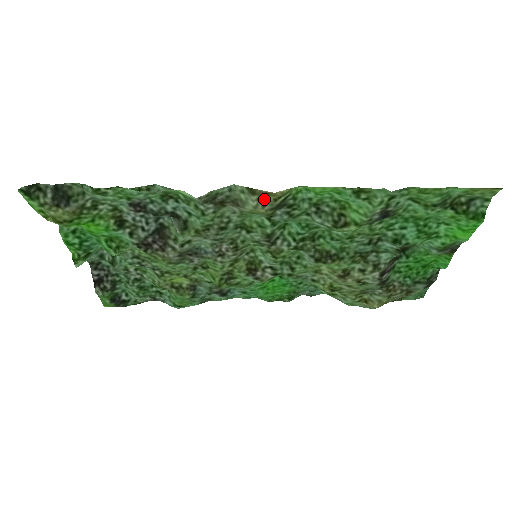
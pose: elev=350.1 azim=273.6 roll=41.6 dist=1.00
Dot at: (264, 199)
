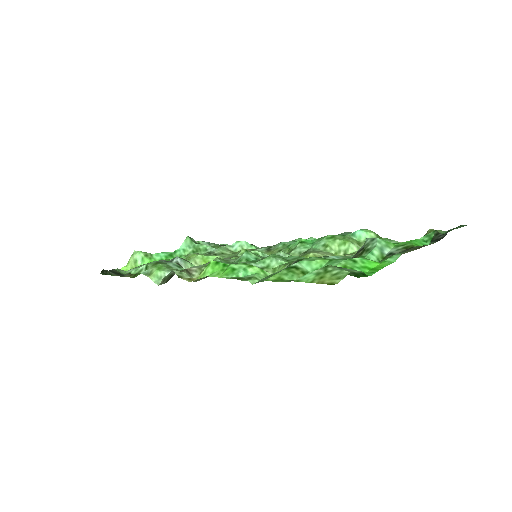
Dot at: (193, 279)
